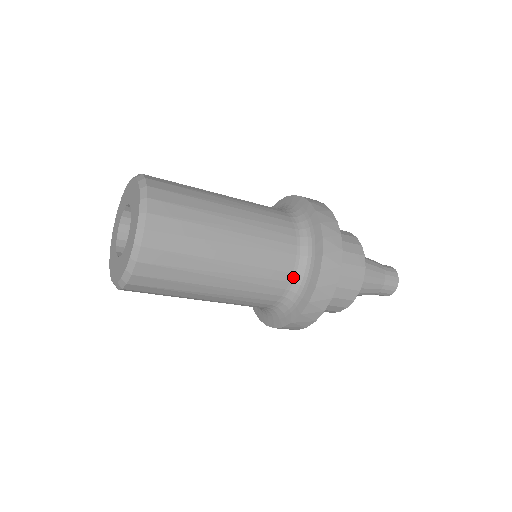
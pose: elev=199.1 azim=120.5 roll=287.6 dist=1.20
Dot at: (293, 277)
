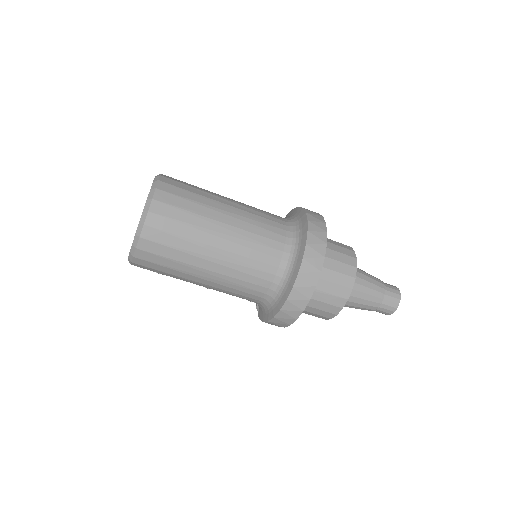
Dot at: (288, 228)
